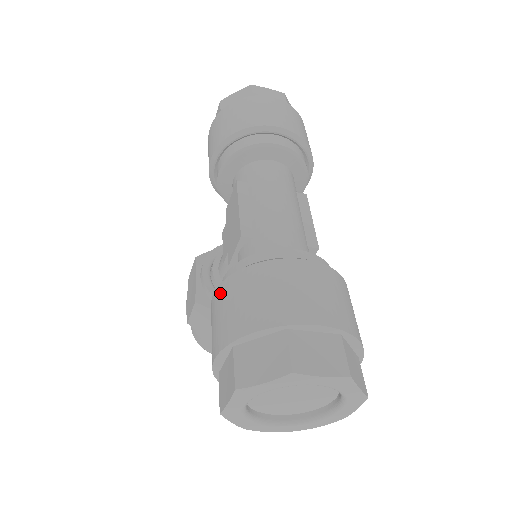
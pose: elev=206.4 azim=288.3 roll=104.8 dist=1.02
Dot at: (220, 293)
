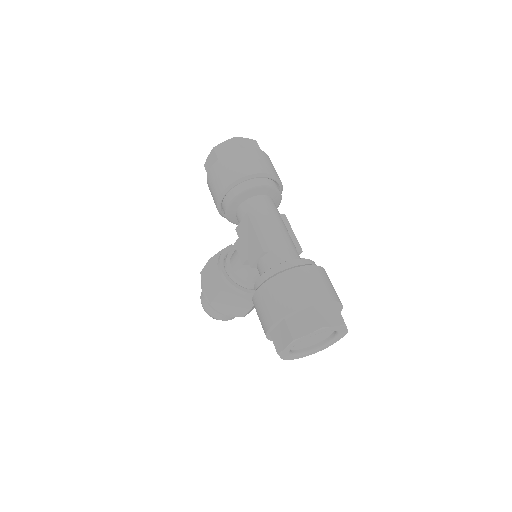
Dot at: (265, 289)
